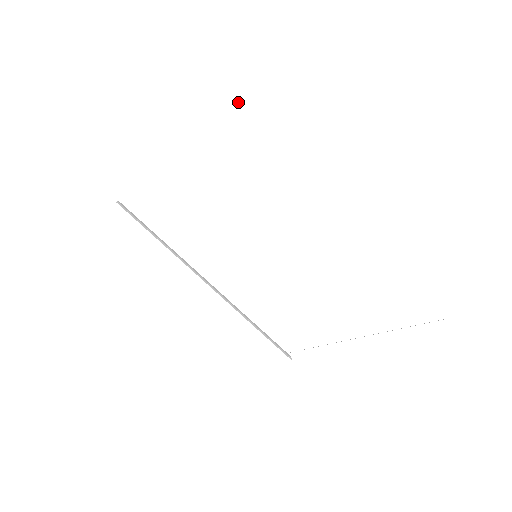
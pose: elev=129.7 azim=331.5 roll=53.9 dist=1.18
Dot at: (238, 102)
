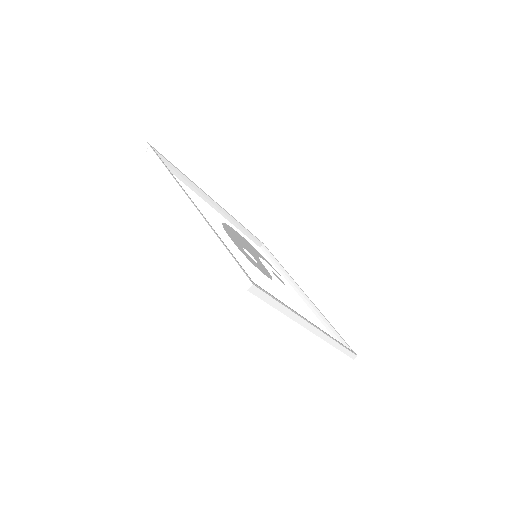
Dot at: (267, 300)
